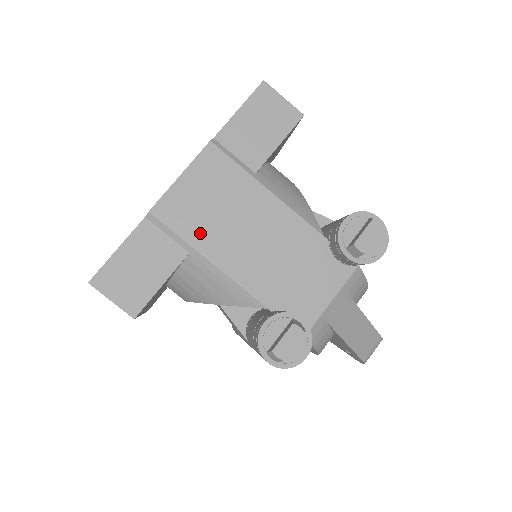
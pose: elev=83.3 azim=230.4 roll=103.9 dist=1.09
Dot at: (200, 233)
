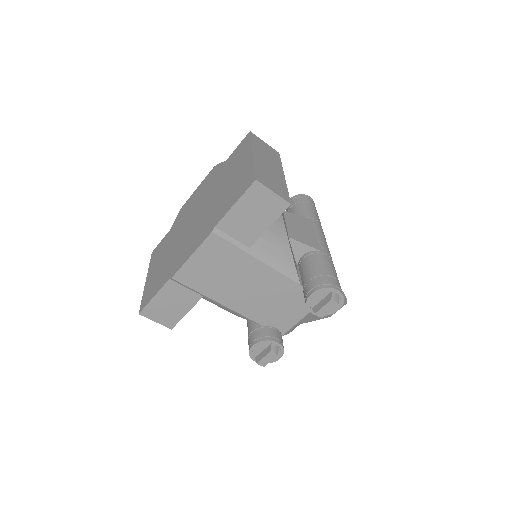
Dot at: (209, 288)
